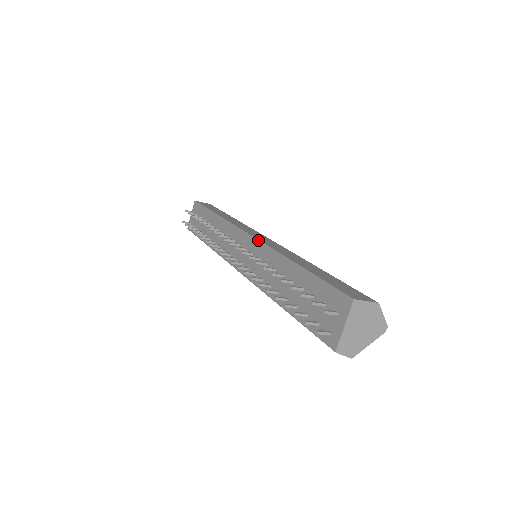
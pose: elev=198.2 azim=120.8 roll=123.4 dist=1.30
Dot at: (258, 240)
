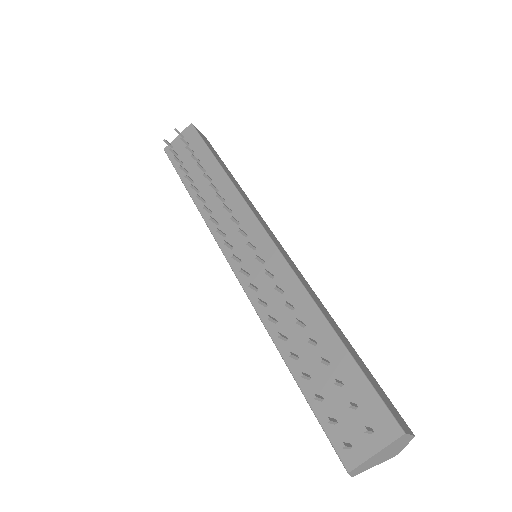
Dot at: (280, 251)
